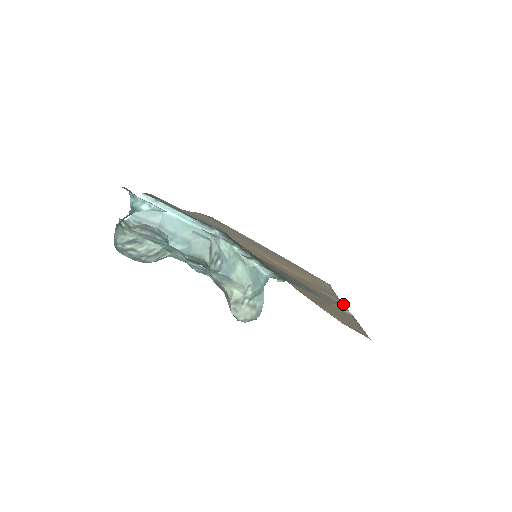
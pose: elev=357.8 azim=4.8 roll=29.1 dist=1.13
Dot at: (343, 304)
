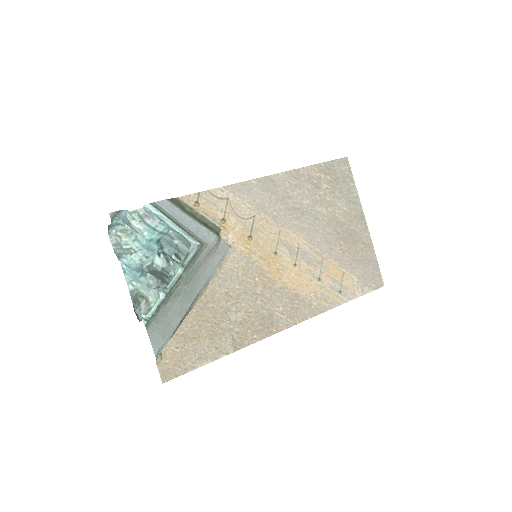
Dot at: (278, 332)
